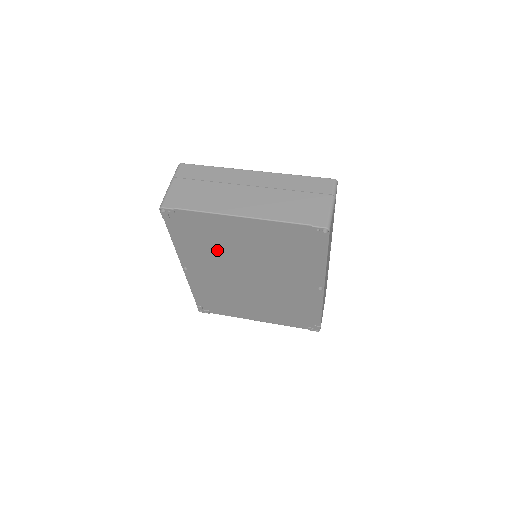
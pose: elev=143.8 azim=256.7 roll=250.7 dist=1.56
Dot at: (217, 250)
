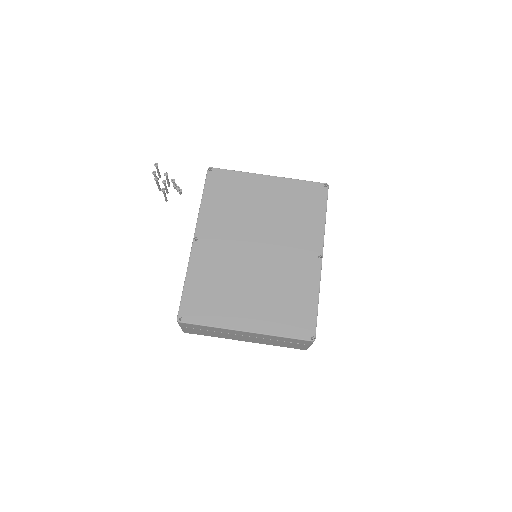
Dot at: occluded
